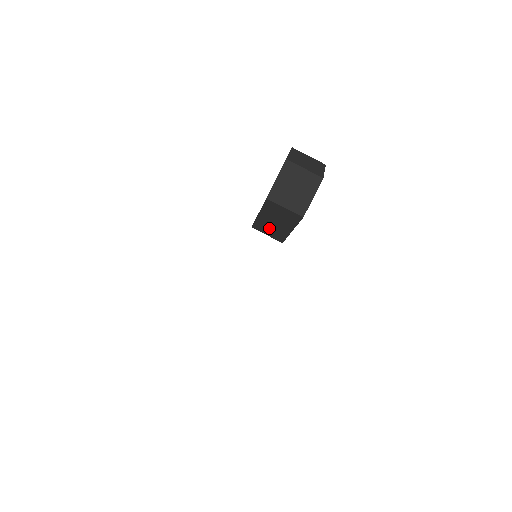
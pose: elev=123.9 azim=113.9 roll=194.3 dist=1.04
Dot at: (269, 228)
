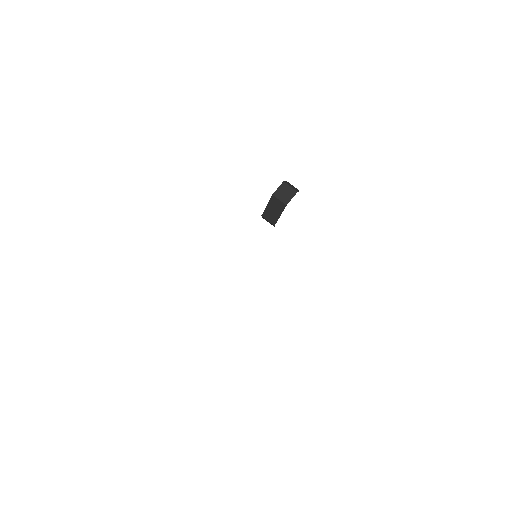
Dot at: (270, 215)
